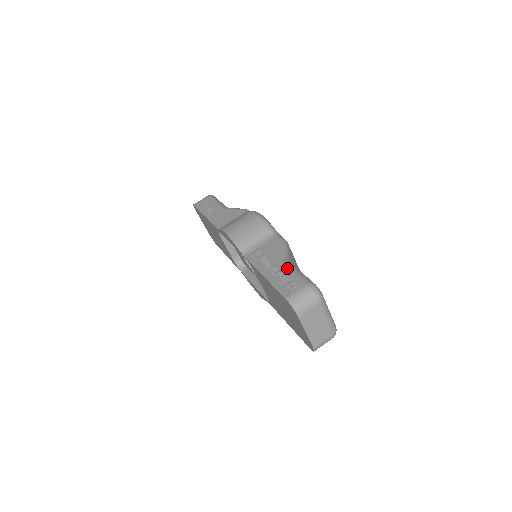
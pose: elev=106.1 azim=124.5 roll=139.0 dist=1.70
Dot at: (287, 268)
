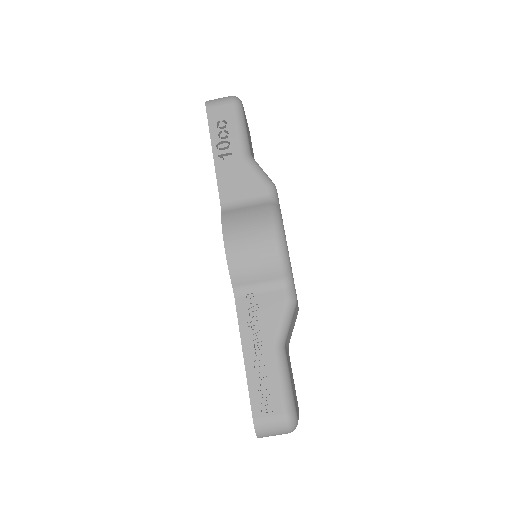
Dot at: (275, 368)
